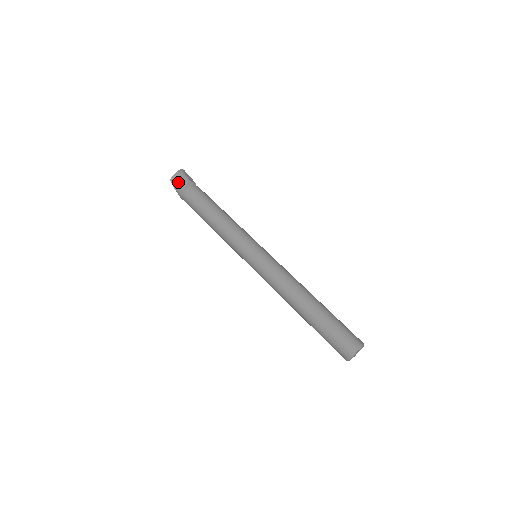
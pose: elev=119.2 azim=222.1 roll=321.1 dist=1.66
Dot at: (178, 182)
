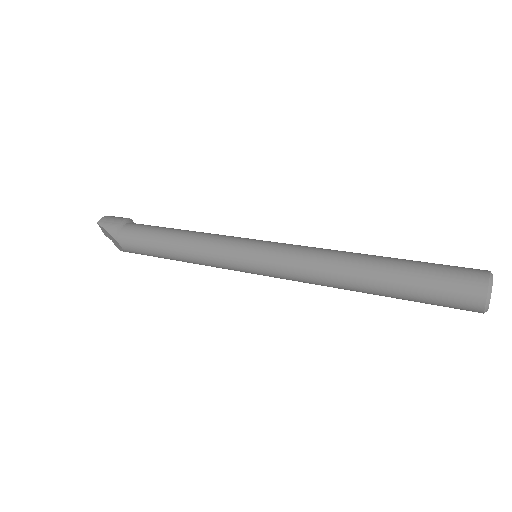
Dot at: (111, 219)
